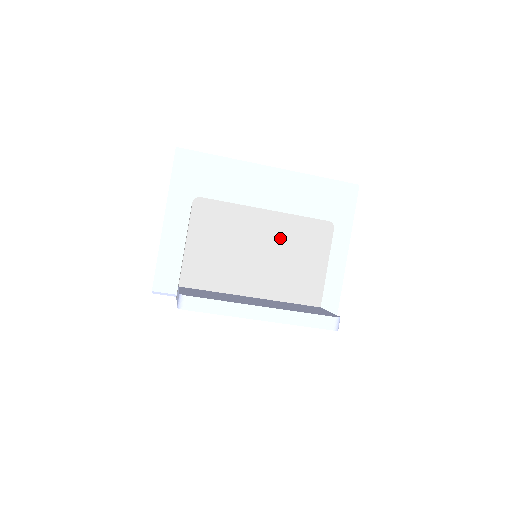
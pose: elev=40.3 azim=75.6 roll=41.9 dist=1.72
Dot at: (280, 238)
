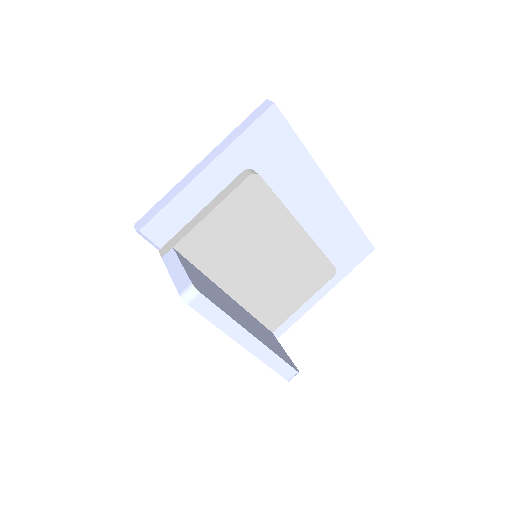
Dot at: (291, 258)
